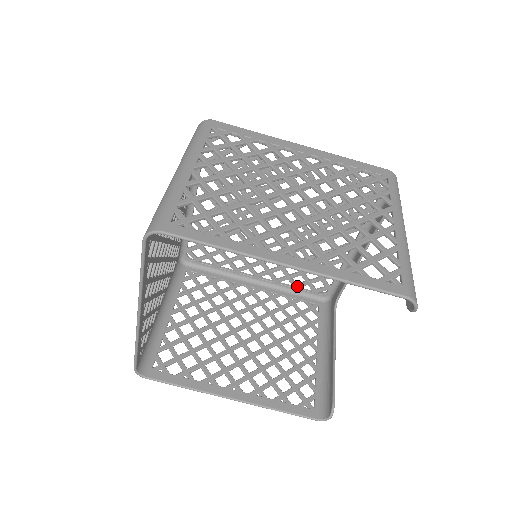
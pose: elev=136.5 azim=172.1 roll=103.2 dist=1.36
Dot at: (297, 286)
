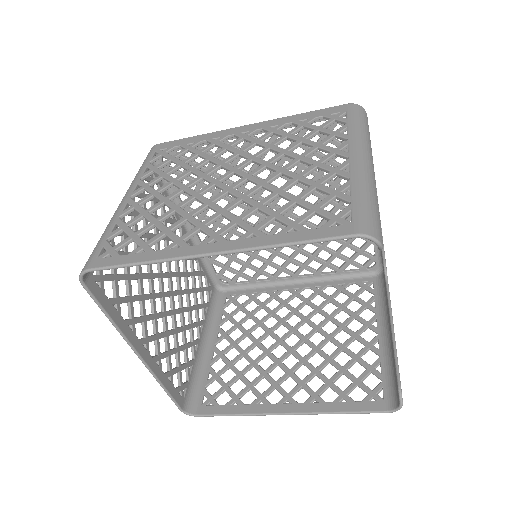
Dot at: (340, 270)
